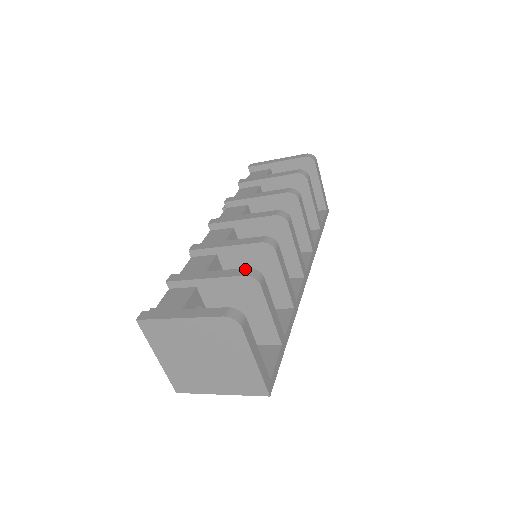
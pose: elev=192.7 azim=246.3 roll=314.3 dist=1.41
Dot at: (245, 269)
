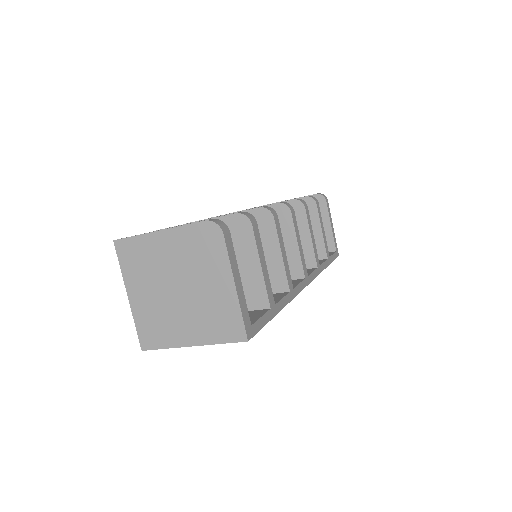
Dot at: (238, 212)
